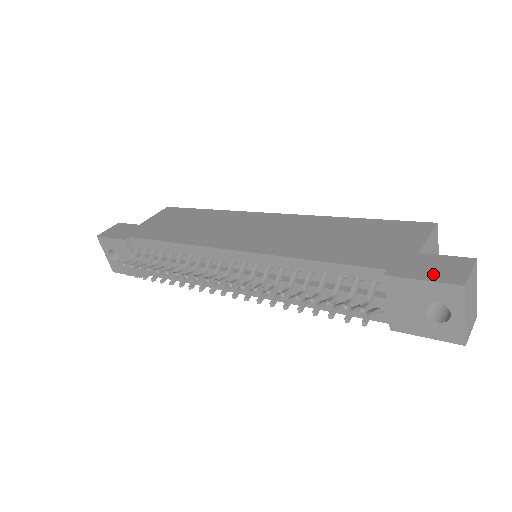
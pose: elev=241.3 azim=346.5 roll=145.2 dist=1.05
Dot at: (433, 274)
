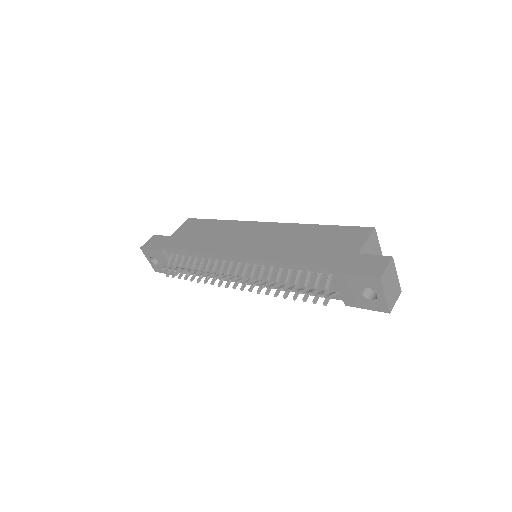
Dot at: (363, 270)
